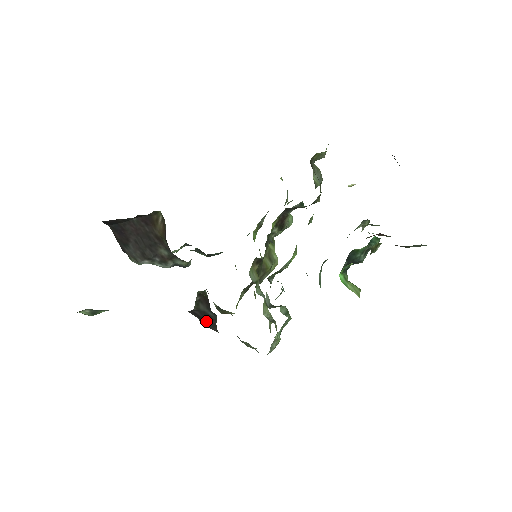
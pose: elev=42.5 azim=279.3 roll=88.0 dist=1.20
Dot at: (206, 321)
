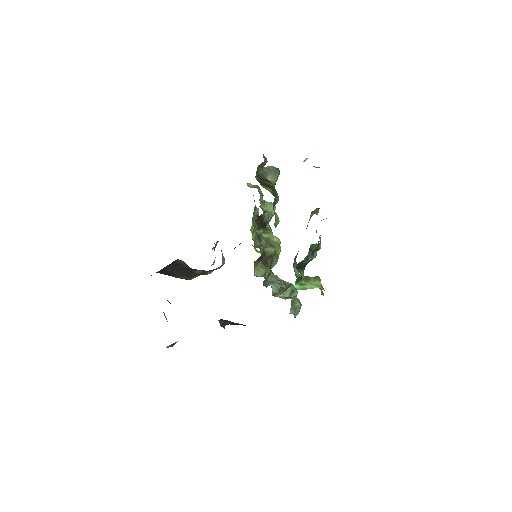
Dot at: occluded
